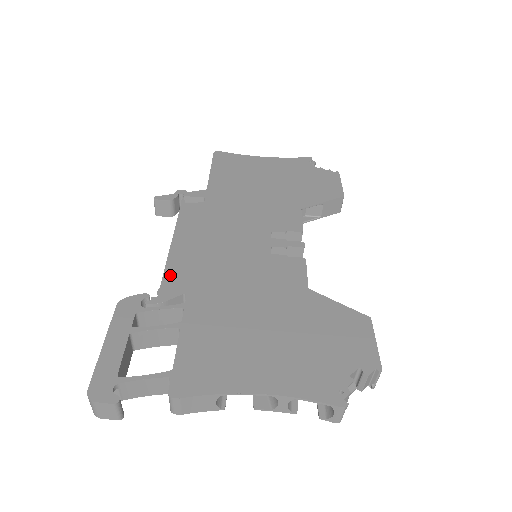
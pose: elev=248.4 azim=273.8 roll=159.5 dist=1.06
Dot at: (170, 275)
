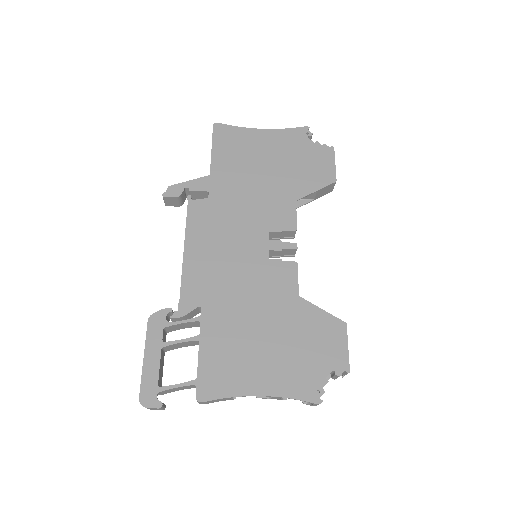
Dot at: (186, 287)
